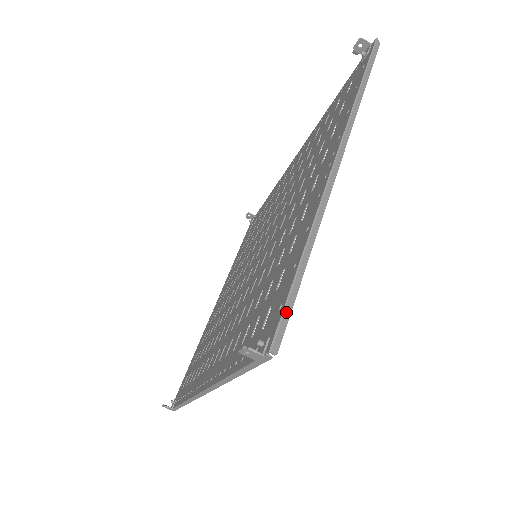
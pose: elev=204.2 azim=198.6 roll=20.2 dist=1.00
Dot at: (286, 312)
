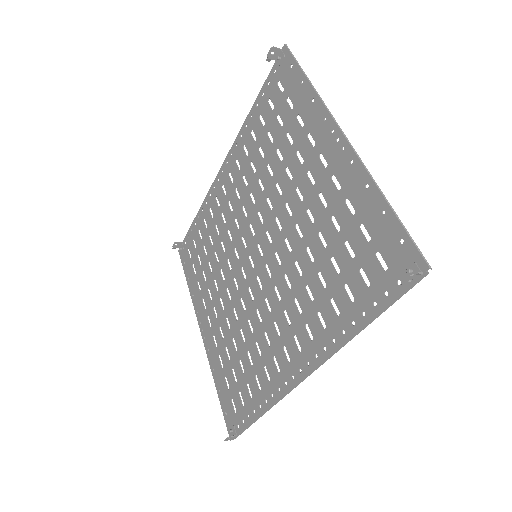
Dot at: (413, 240)
